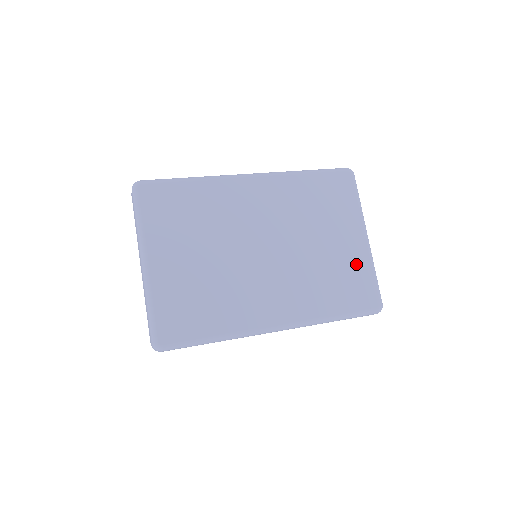
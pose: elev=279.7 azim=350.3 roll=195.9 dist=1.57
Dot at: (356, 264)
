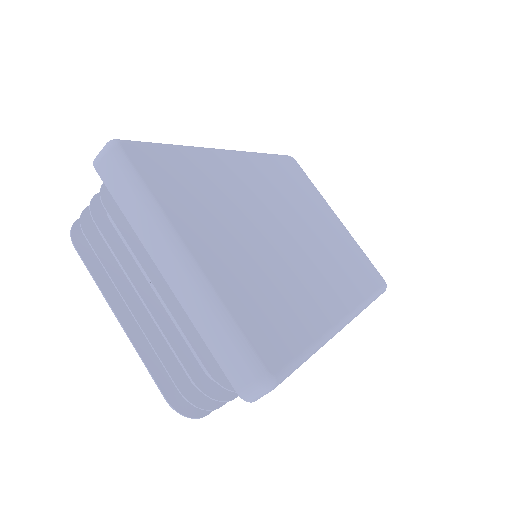
Dot at: (349, 243)
